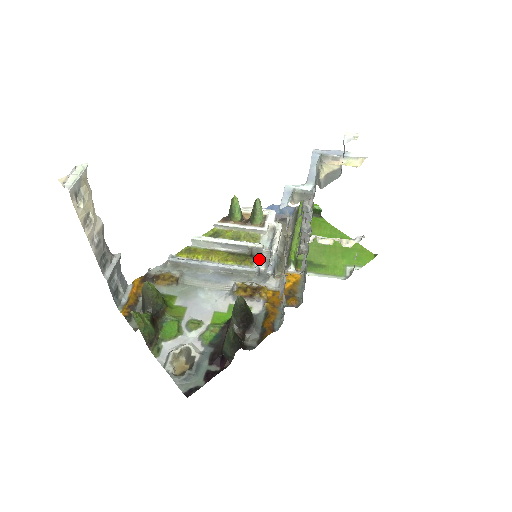
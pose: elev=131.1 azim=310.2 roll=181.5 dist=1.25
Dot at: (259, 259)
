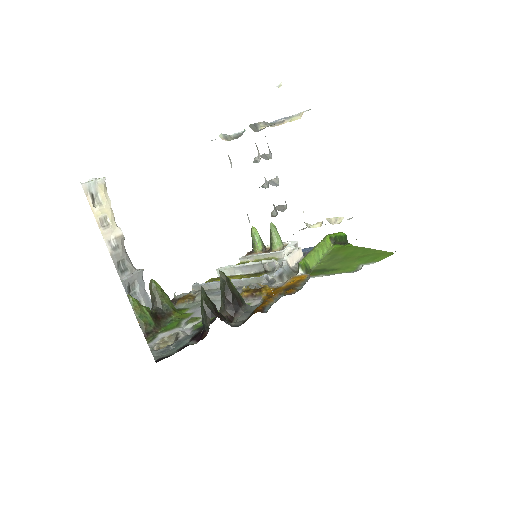
Dot at: (272, 273)
